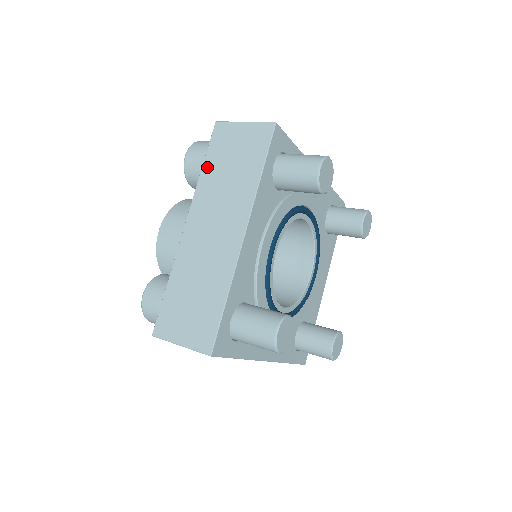
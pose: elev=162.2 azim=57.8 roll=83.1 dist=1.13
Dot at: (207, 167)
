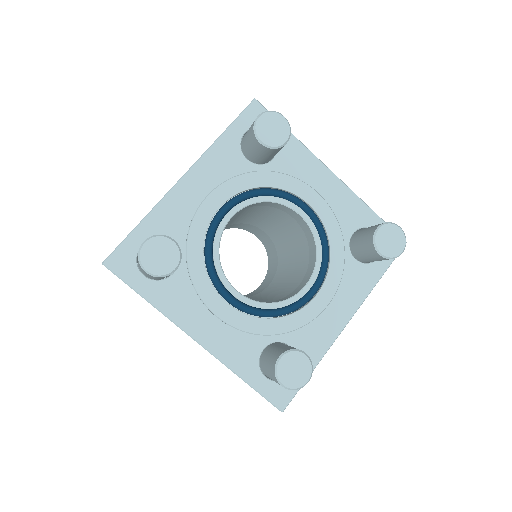
Dot at: occluded
